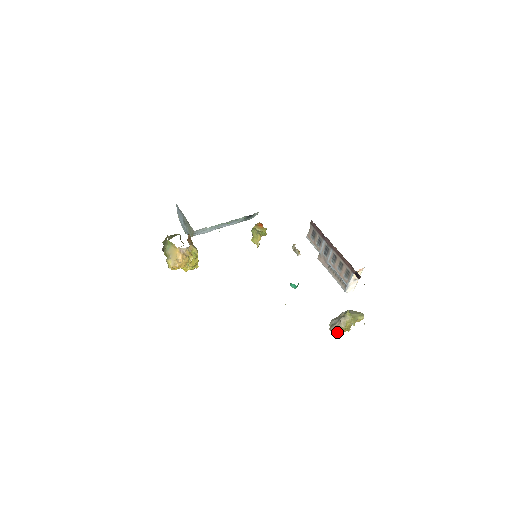
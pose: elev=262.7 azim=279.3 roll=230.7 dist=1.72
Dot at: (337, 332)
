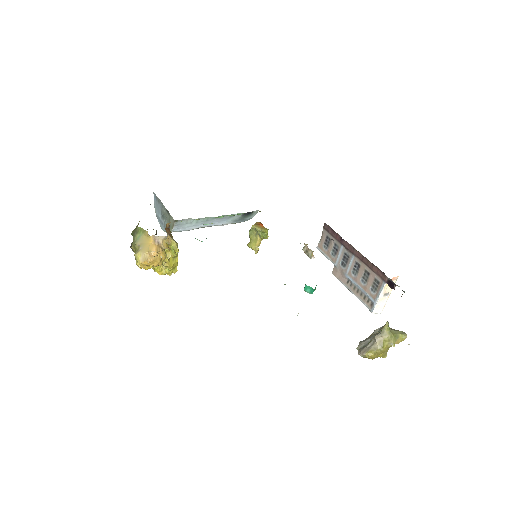
Dot at: (370, 356)
